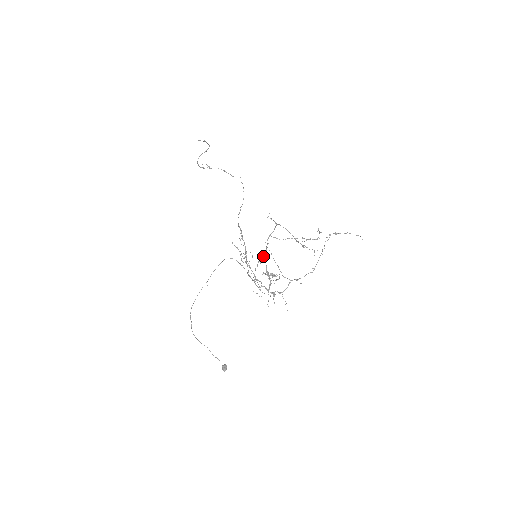
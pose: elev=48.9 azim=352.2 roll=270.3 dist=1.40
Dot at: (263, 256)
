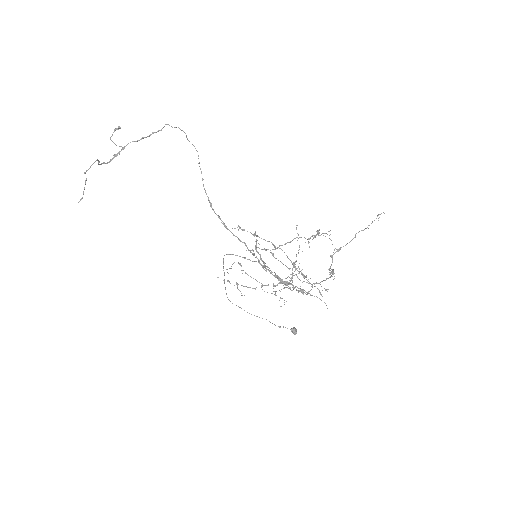
Dot at: (264, 266)
